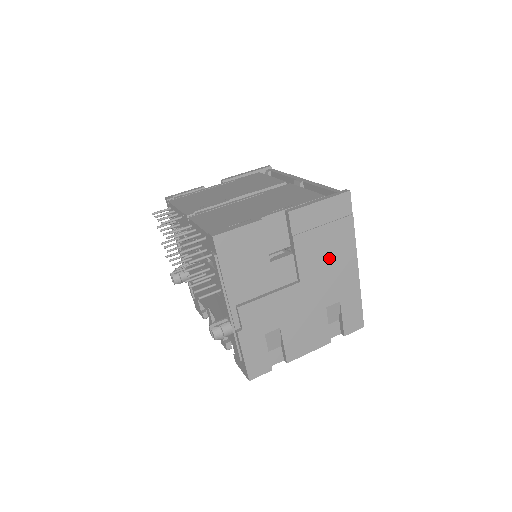
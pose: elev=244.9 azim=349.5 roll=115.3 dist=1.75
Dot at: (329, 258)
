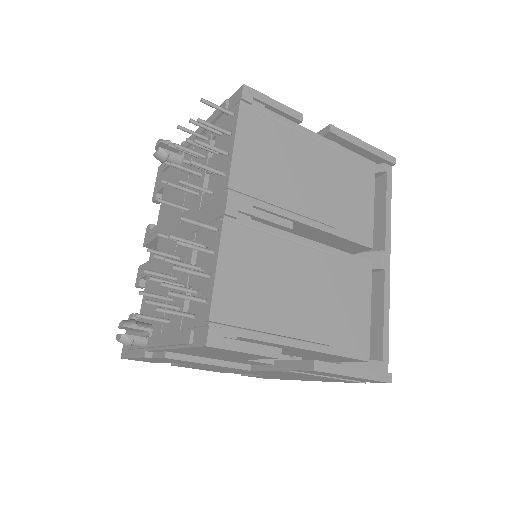
Dot at: occluded
